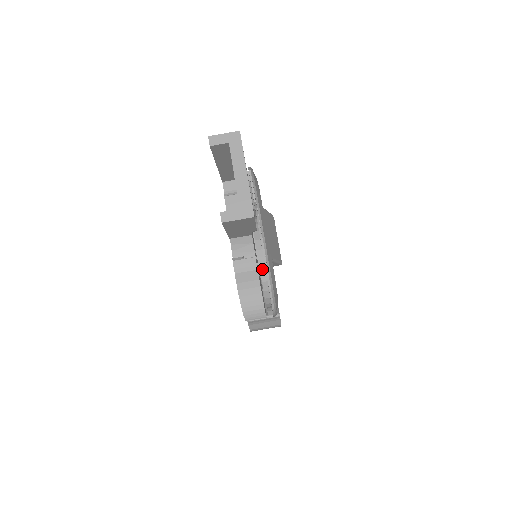
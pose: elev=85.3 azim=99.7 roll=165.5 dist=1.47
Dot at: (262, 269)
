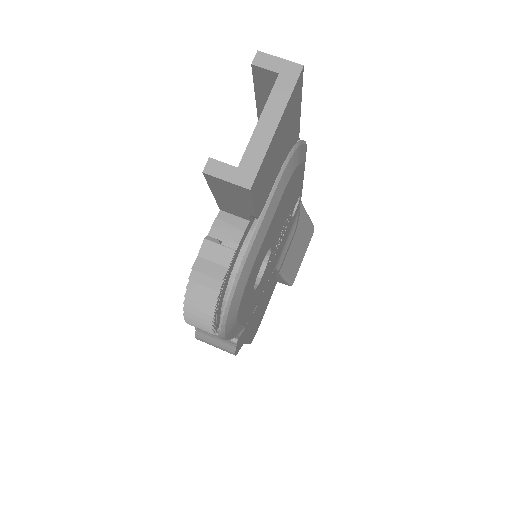
Dot at: occluded
